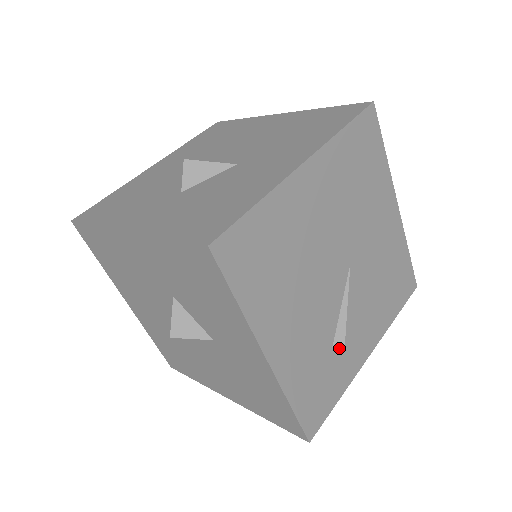
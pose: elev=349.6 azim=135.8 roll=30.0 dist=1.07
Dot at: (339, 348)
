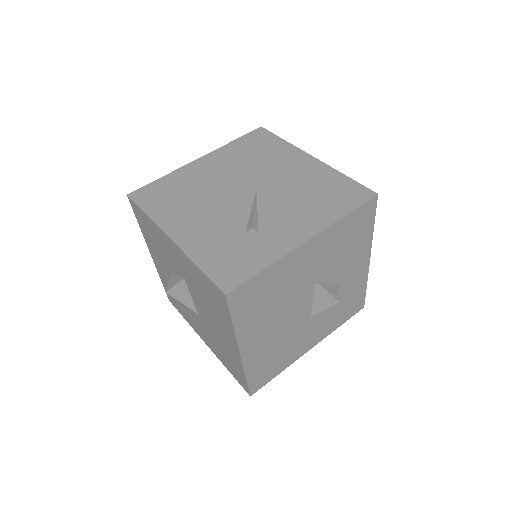
Dot at: (255, 235)
